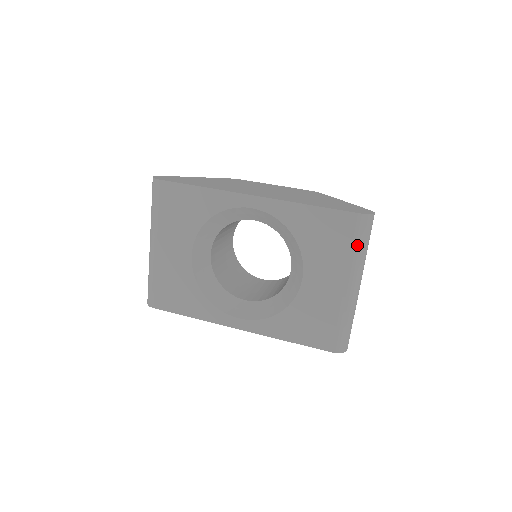
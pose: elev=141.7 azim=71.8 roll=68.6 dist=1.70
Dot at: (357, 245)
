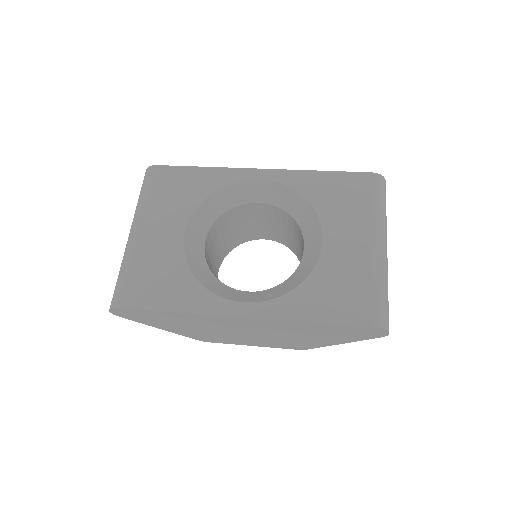
Dot at: (377, 201)
